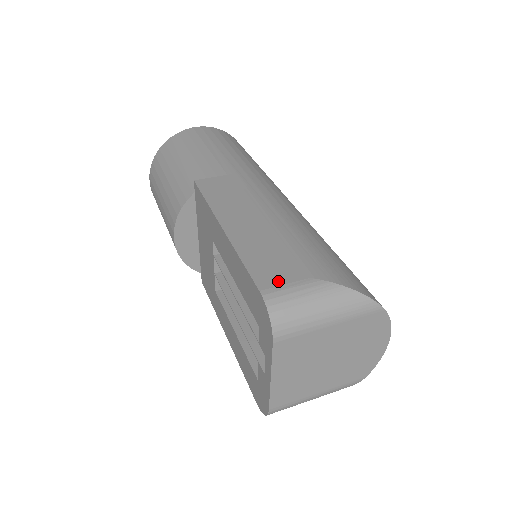
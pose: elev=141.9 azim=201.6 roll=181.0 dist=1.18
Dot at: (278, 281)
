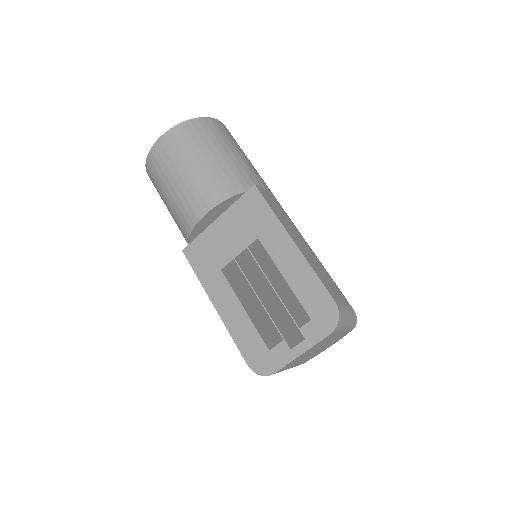
Dot at: (337, 297)
